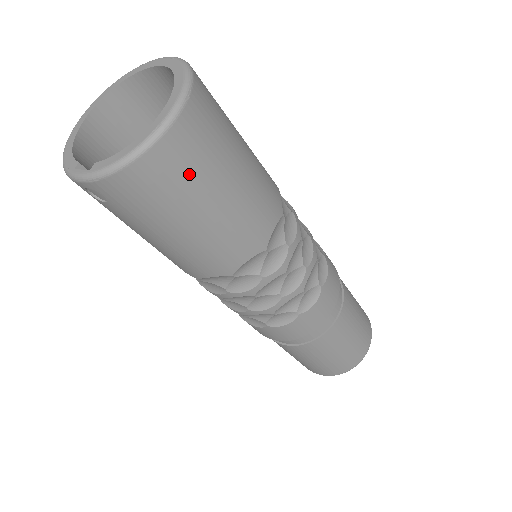
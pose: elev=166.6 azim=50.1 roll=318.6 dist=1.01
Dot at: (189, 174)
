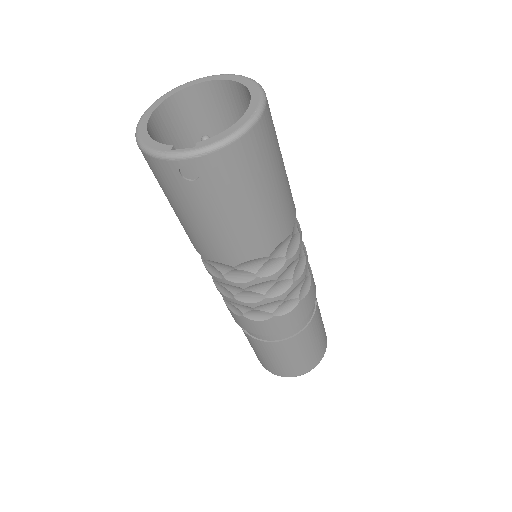
Dot at: (266, 155)
